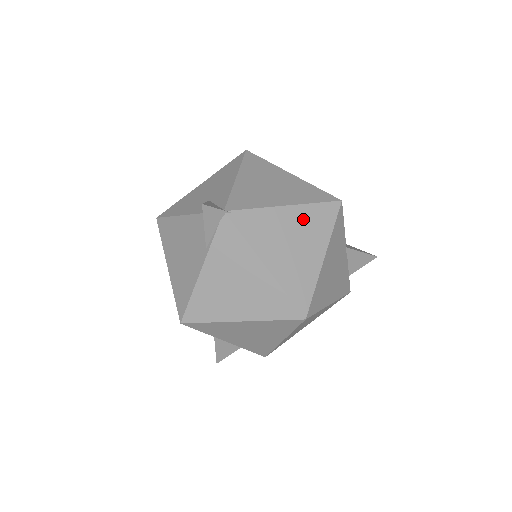
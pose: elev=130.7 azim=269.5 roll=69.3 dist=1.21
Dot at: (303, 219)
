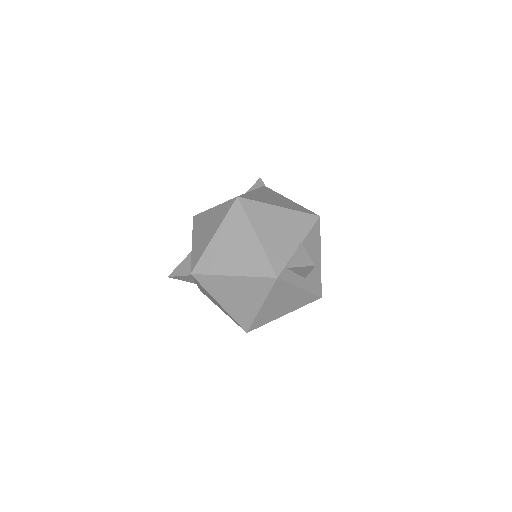
Dot at: (291, 203)
